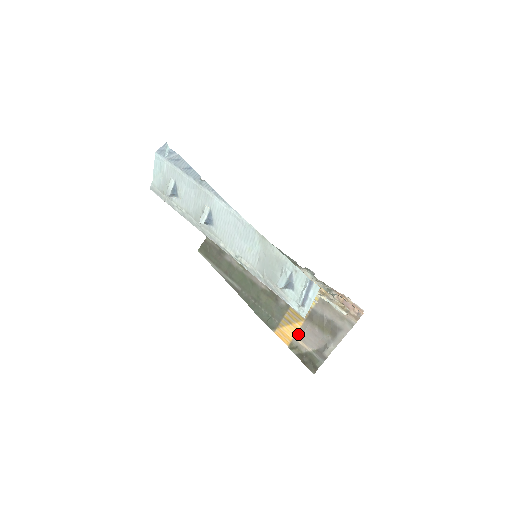
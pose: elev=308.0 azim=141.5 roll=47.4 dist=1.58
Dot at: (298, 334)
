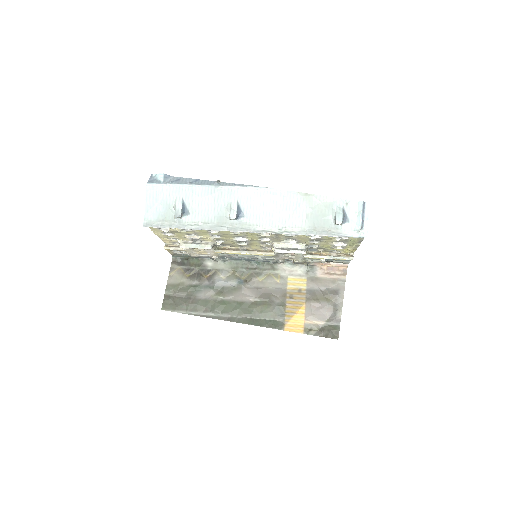
Dot at: (306, 317)
